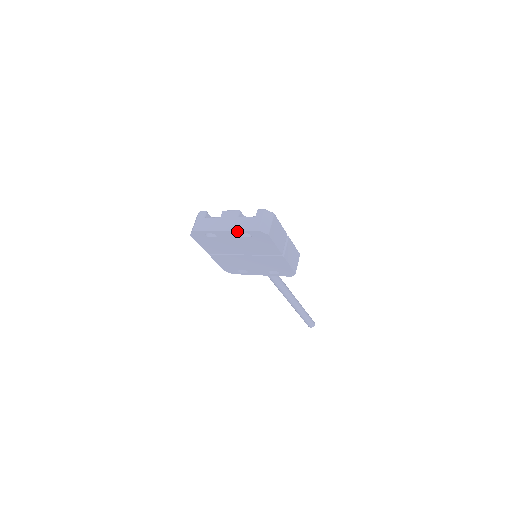
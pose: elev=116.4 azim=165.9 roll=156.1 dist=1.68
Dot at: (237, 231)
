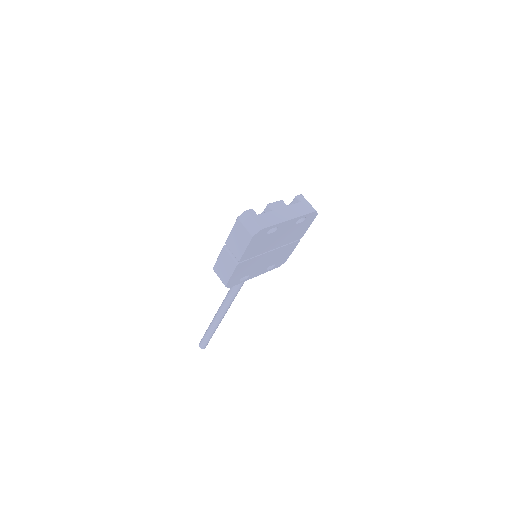
Dot at: (300, 217)
